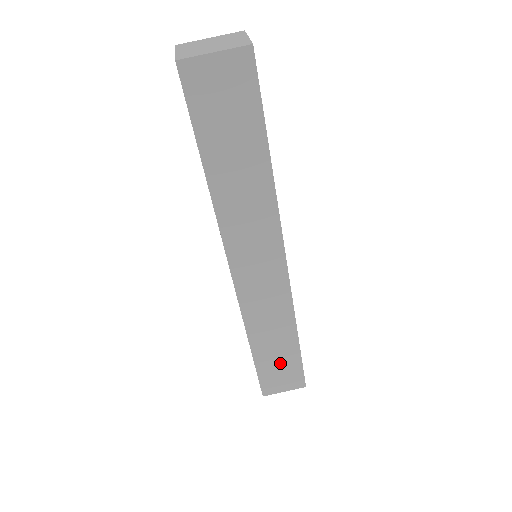
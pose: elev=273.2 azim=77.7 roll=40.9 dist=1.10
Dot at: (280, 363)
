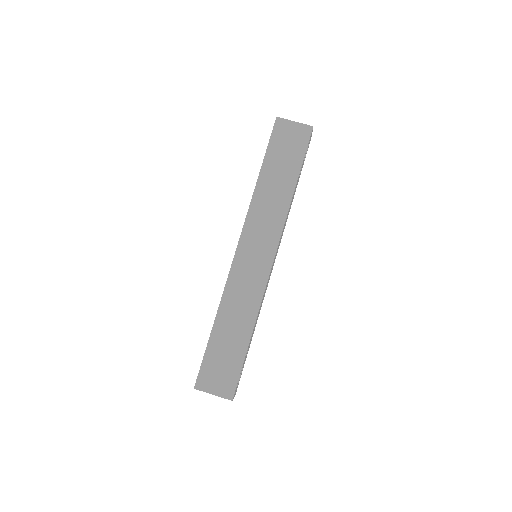
Dot at: (226, 355)
